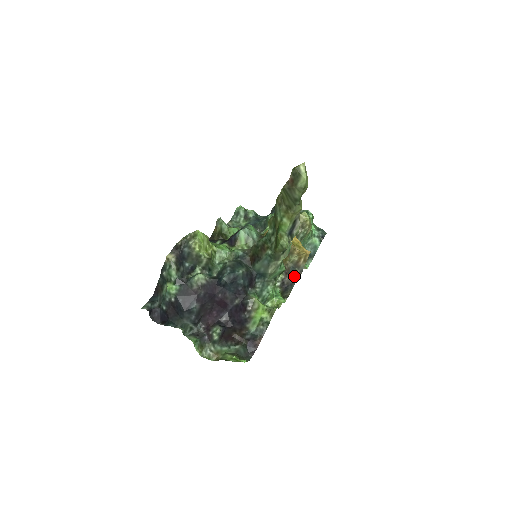
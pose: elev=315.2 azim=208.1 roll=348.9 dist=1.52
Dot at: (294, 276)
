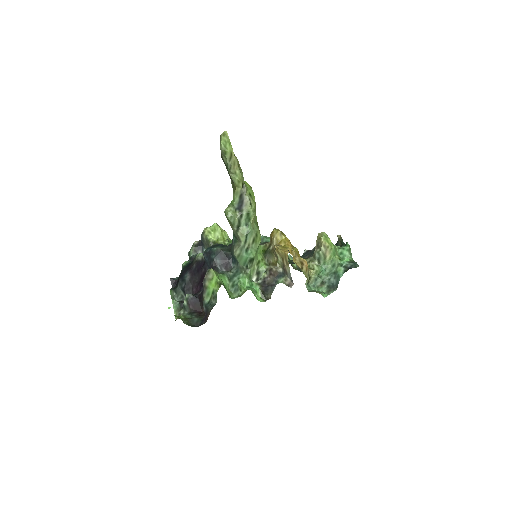
Dot at: (279, 280)
